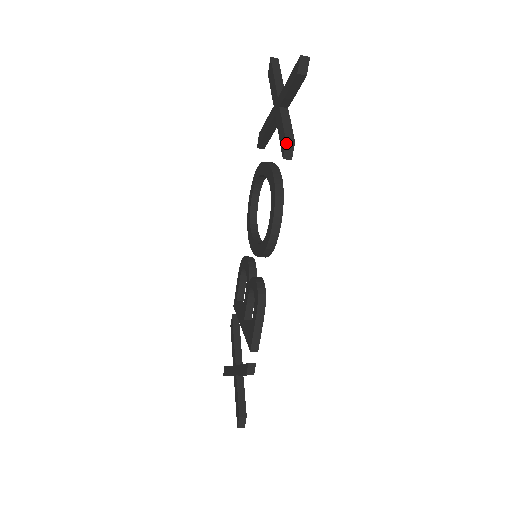
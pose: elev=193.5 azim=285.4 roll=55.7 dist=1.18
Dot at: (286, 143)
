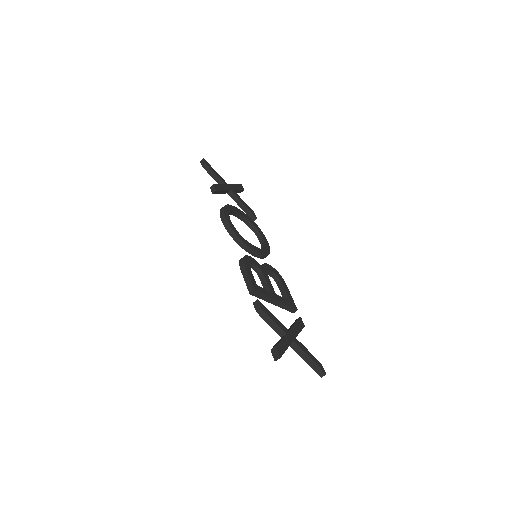
Dot at: (210, 188)
